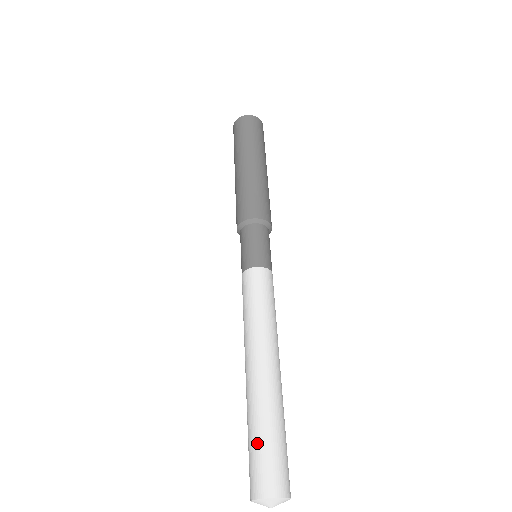
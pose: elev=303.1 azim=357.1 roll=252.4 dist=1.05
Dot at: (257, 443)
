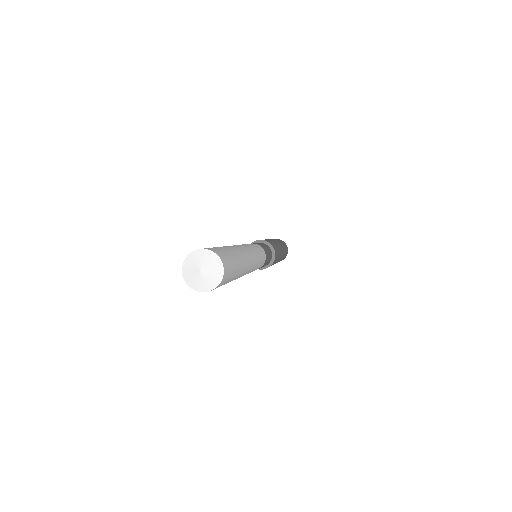
Dot at: occluded
